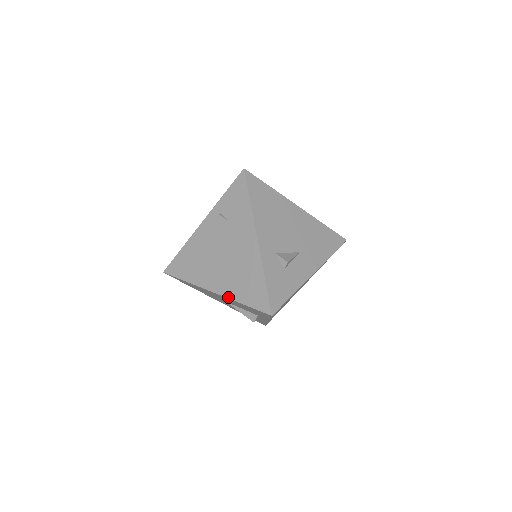
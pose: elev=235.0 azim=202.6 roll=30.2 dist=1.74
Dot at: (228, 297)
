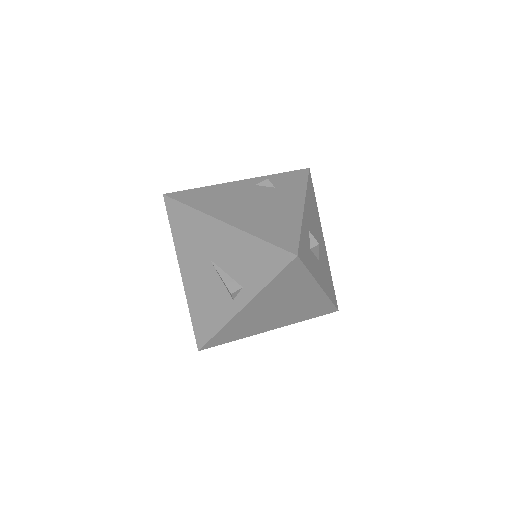
Dot at: (243, 229)
